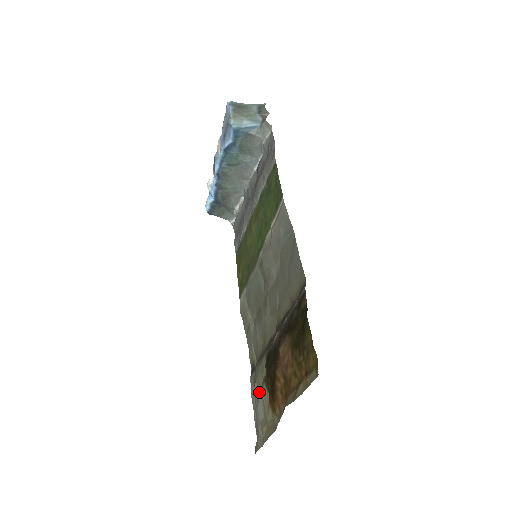
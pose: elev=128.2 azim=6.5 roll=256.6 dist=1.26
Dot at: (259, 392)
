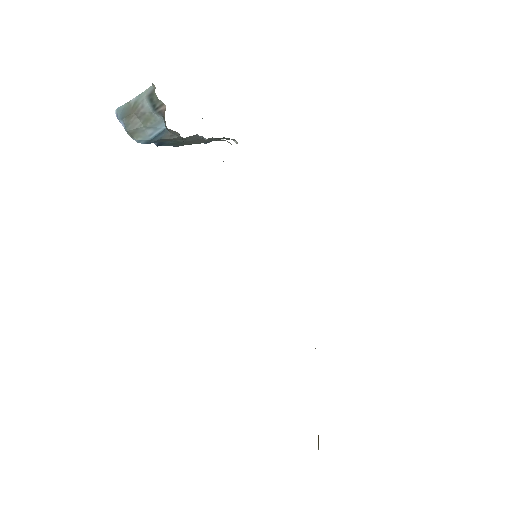
Dot at: occluded
